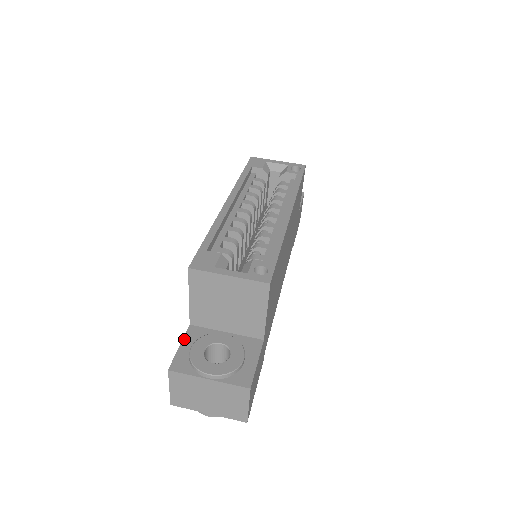
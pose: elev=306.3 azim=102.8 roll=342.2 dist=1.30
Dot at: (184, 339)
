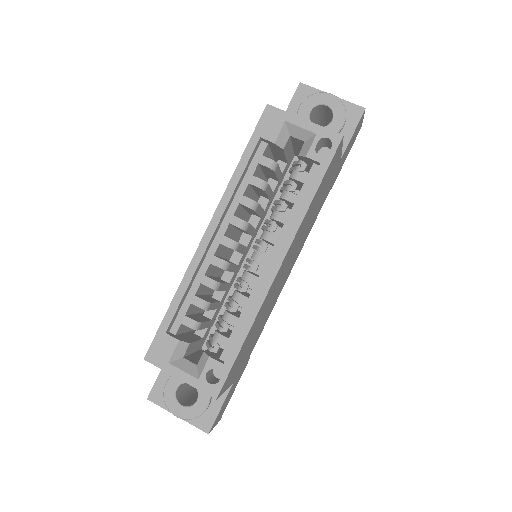
Dot at: occluded
